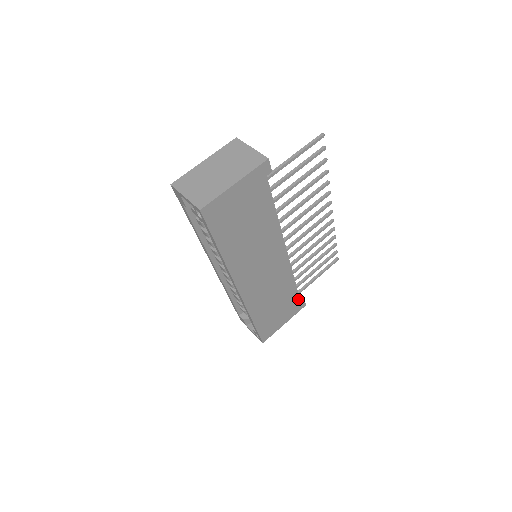
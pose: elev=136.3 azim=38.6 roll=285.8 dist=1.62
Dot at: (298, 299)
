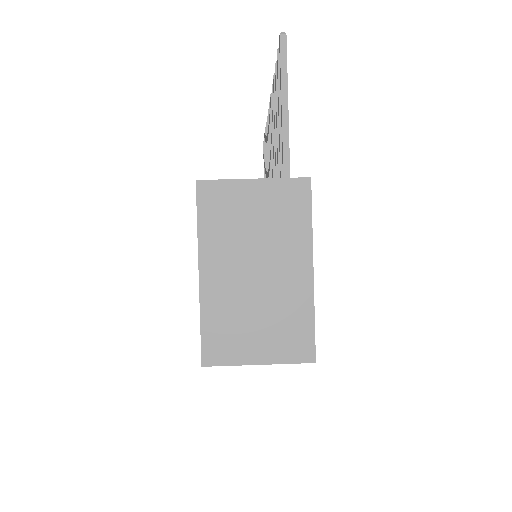
Dot at: occluded
